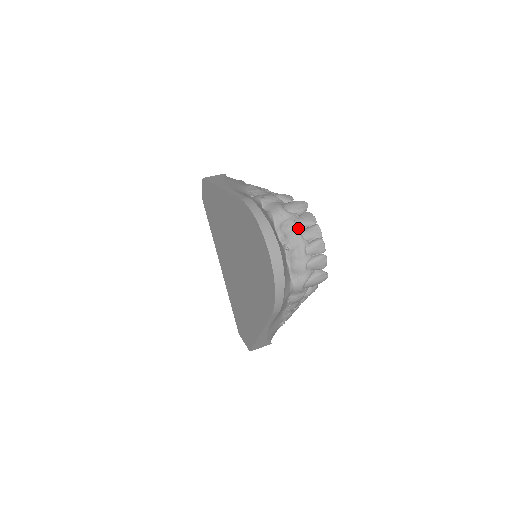
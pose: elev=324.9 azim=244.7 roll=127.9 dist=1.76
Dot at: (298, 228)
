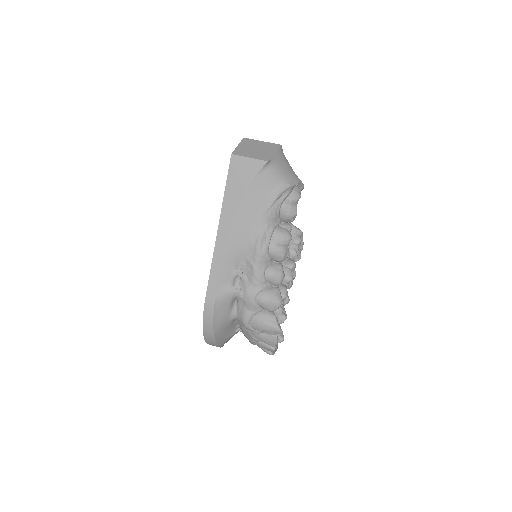
Dot at: (253, 340)
